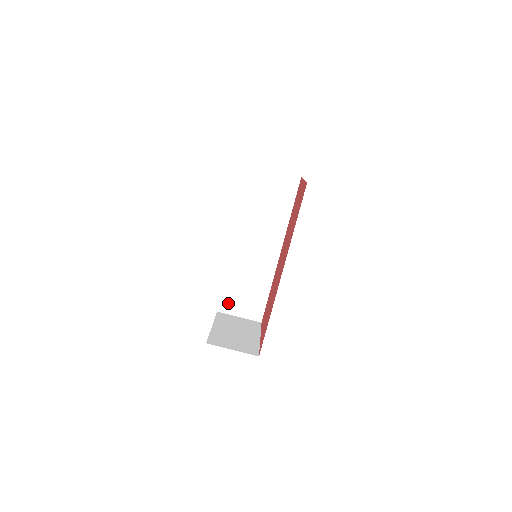
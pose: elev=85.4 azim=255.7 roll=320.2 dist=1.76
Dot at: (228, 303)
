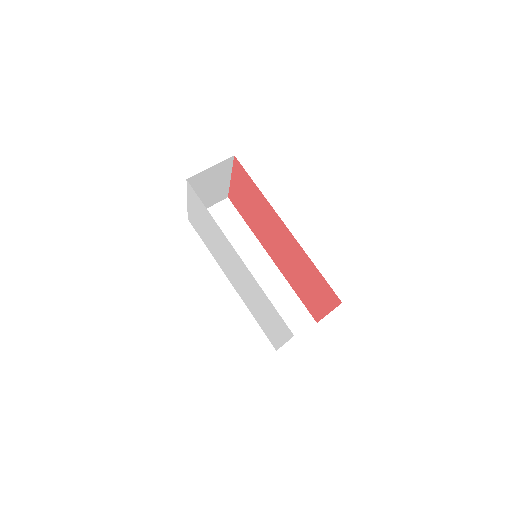
Dot at: occluded
